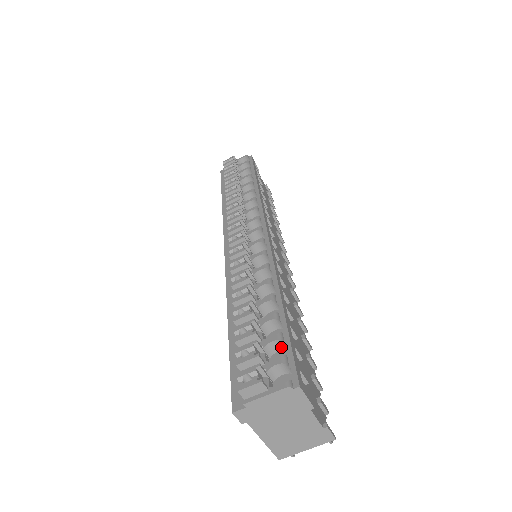
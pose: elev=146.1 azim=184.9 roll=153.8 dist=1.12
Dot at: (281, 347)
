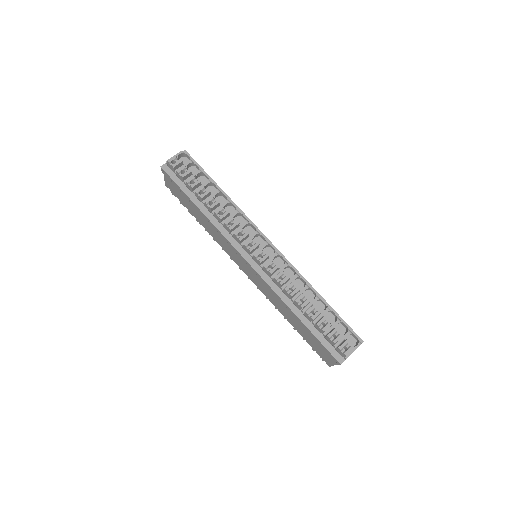
Dot at: (338, 324)
